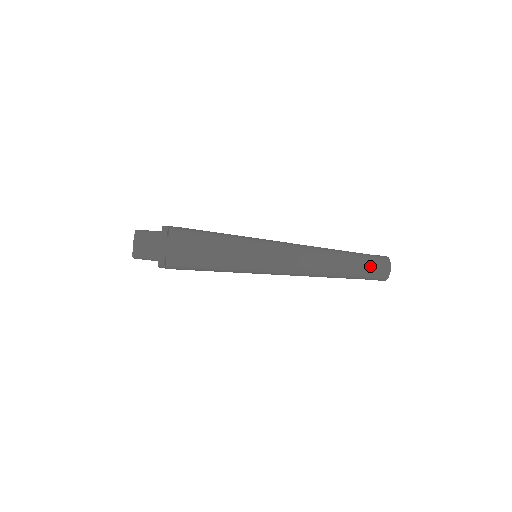
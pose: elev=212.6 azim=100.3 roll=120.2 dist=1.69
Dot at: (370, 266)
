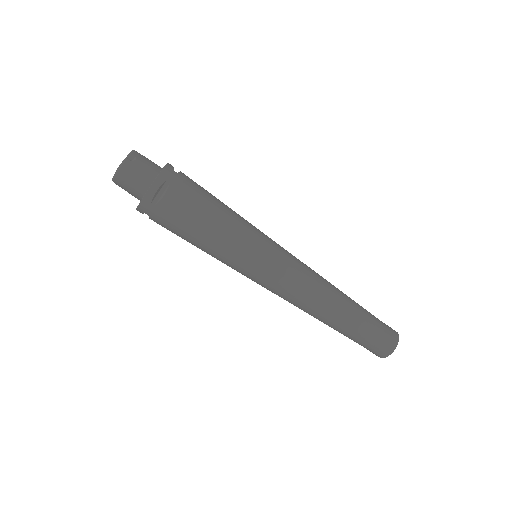
Dot at: (379, 325)
